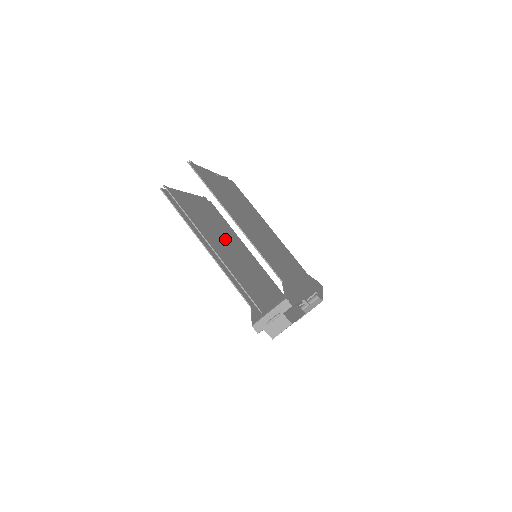
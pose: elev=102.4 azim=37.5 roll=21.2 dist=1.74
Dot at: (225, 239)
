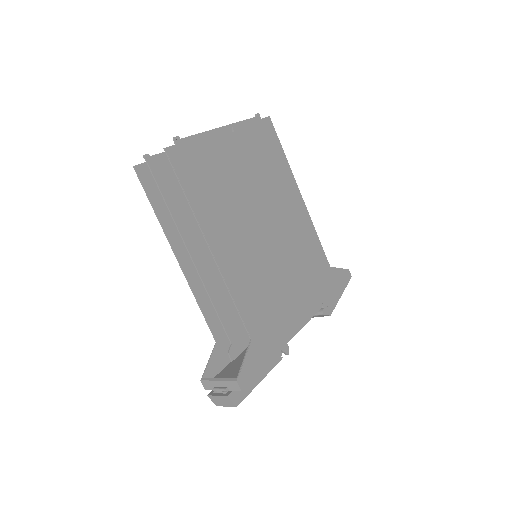
Dot at: occluded
